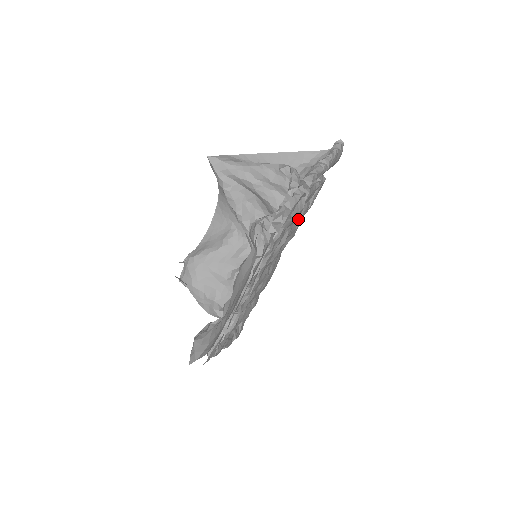
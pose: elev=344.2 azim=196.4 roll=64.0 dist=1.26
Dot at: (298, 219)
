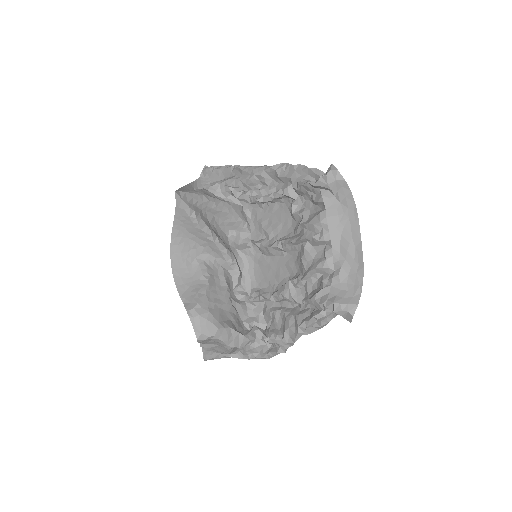
Dot at: (266, 208)
